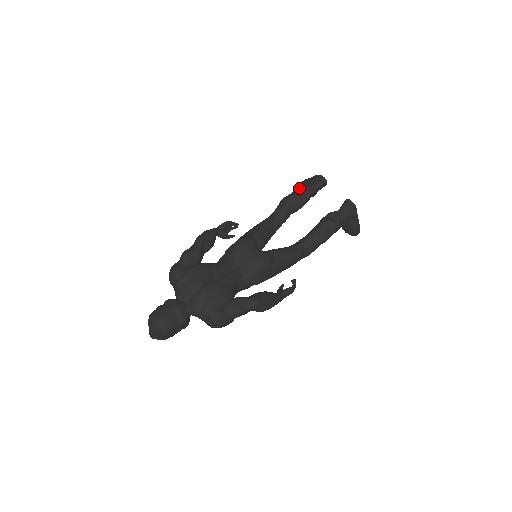
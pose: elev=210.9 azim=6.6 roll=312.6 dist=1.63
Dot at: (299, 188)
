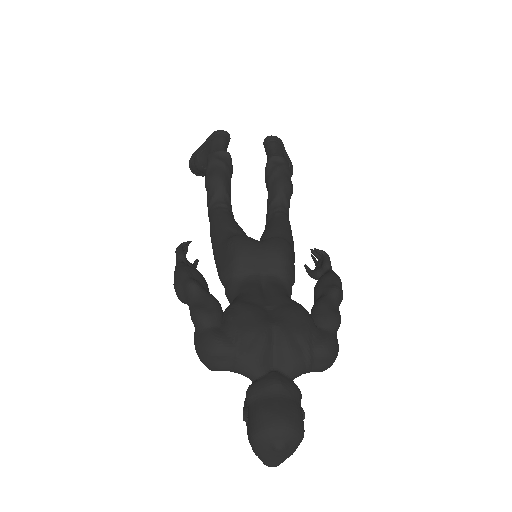
Dot at: (213, 156)
